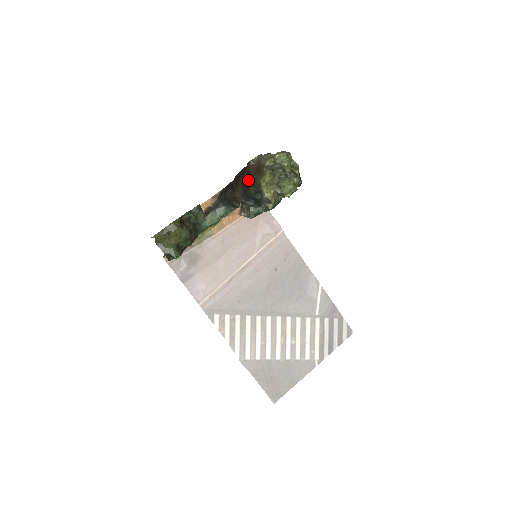
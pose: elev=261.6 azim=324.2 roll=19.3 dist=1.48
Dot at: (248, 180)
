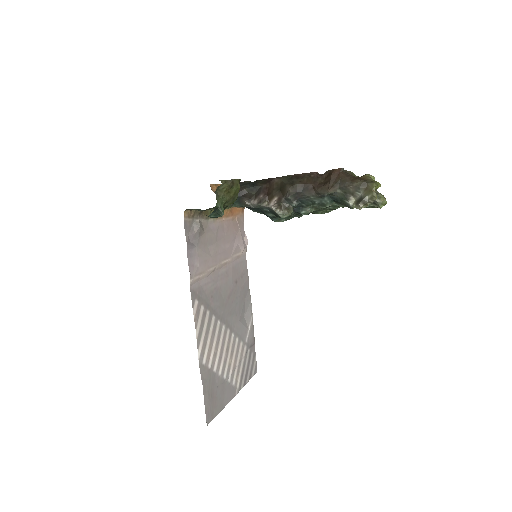
Dot at: (332, 181)
